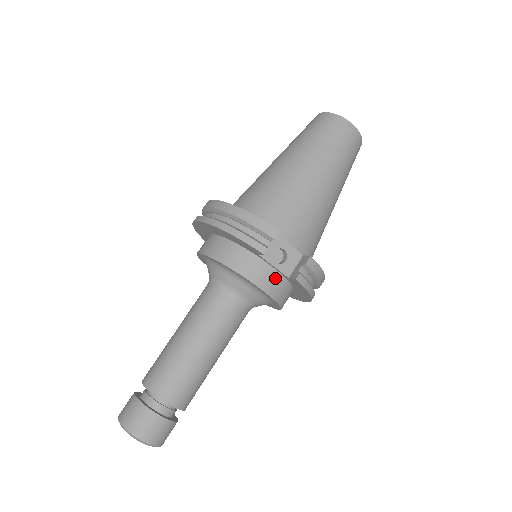
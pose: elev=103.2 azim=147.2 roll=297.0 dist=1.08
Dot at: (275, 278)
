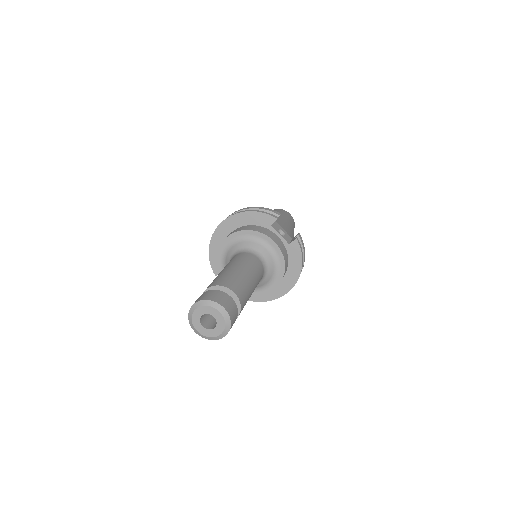
Dot at: (281, 243)
